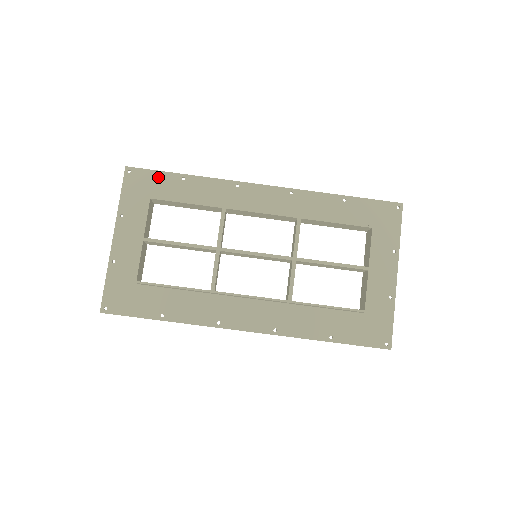
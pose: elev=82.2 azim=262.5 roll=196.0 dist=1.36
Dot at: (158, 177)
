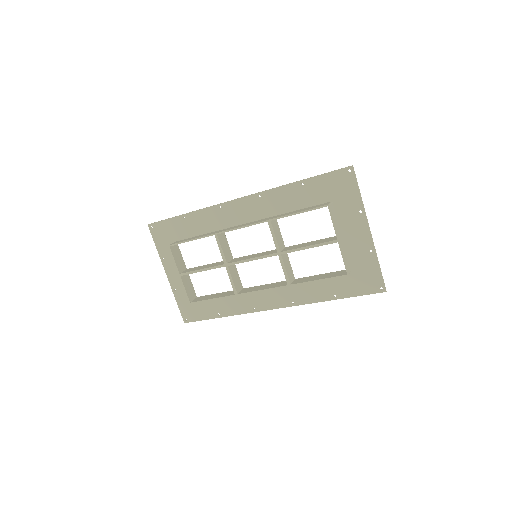
Dot at: (169, 224)
